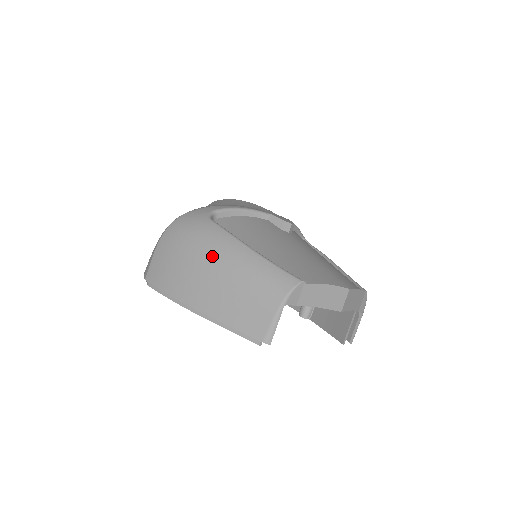
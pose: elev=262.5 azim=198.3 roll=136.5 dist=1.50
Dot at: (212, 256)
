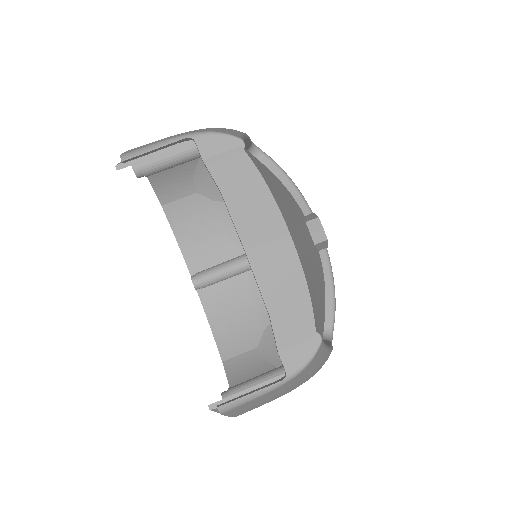
Dot at: occluded
